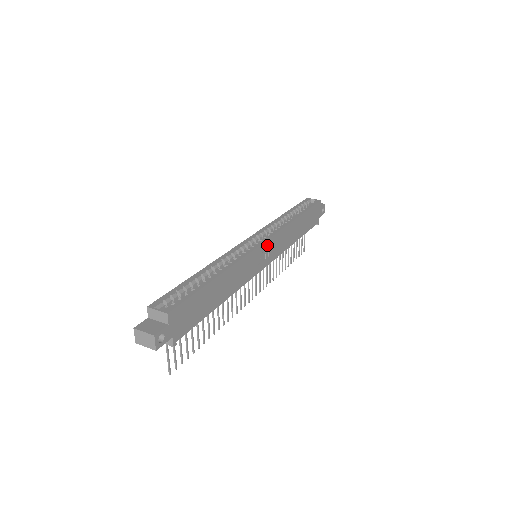
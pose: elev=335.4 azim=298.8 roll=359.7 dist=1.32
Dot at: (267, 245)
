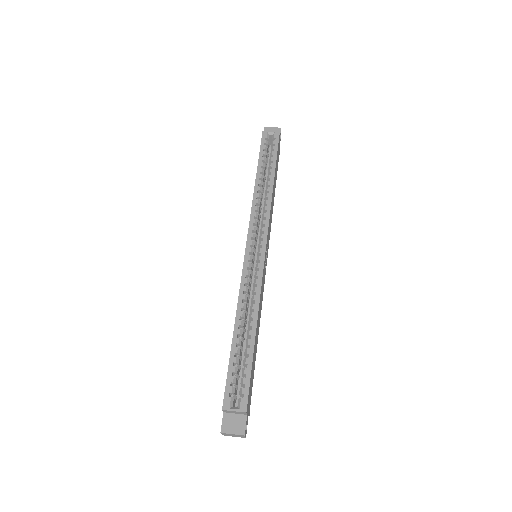
Dot at: (266, 246)
